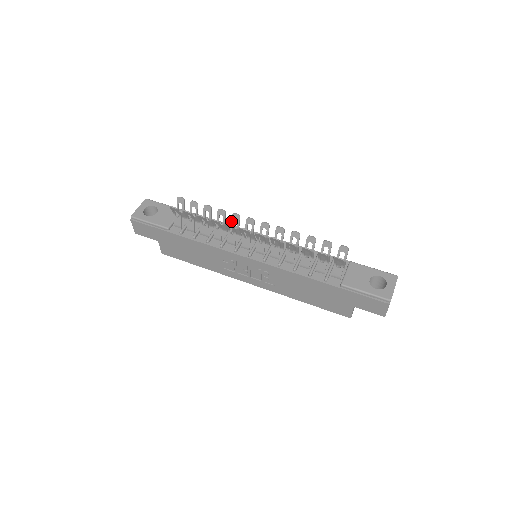
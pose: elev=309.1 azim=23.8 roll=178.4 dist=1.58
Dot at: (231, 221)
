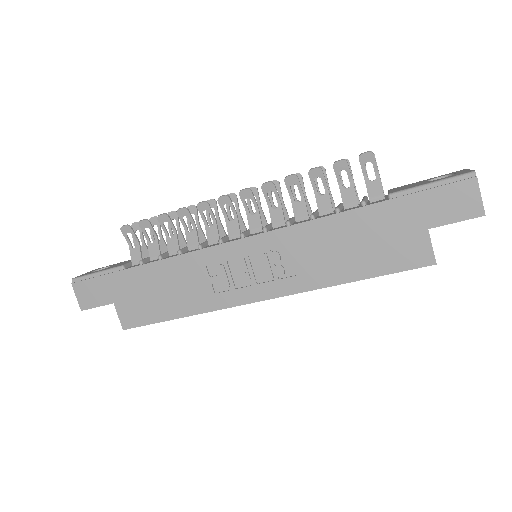
Dot at: (206, 214)
